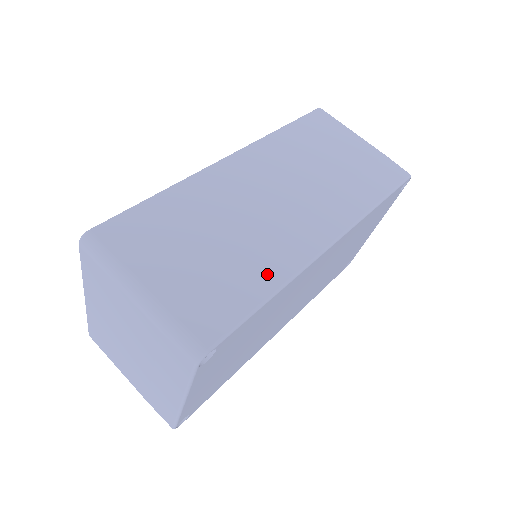
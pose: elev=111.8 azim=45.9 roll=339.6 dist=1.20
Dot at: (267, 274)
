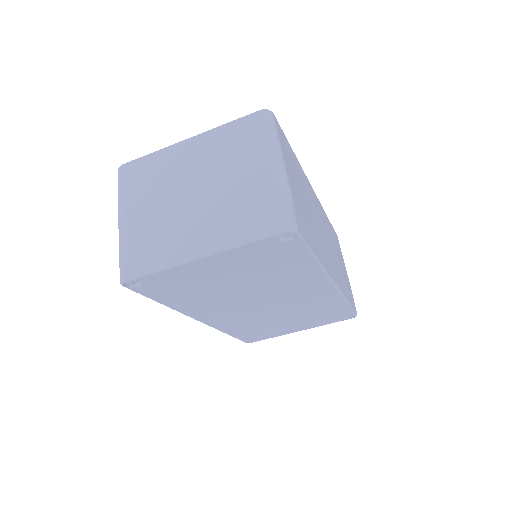
Dot at: (318, 249)
